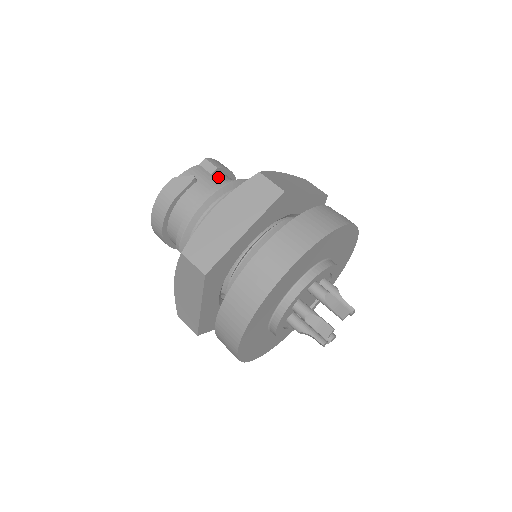
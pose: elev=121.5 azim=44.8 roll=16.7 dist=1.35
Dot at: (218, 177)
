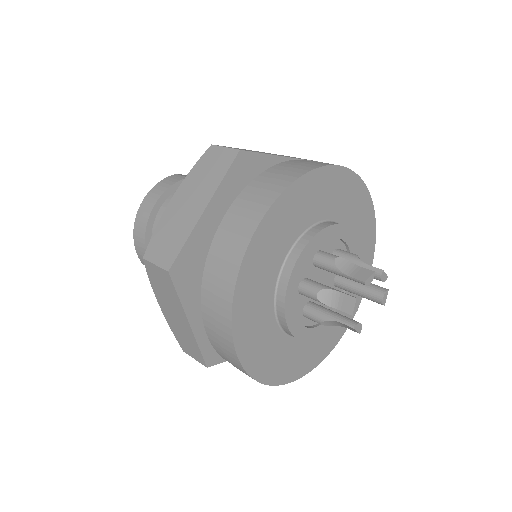
Dot at: occluded
